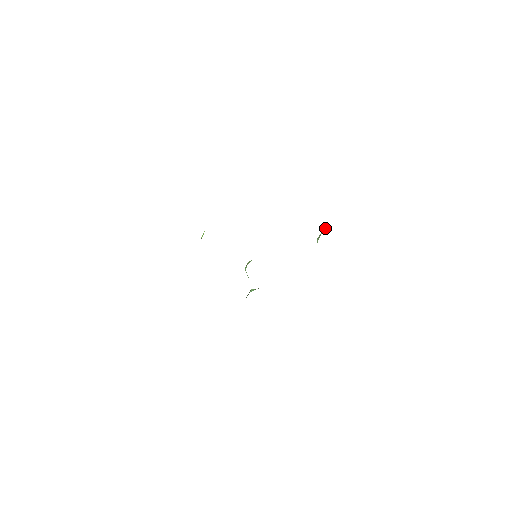
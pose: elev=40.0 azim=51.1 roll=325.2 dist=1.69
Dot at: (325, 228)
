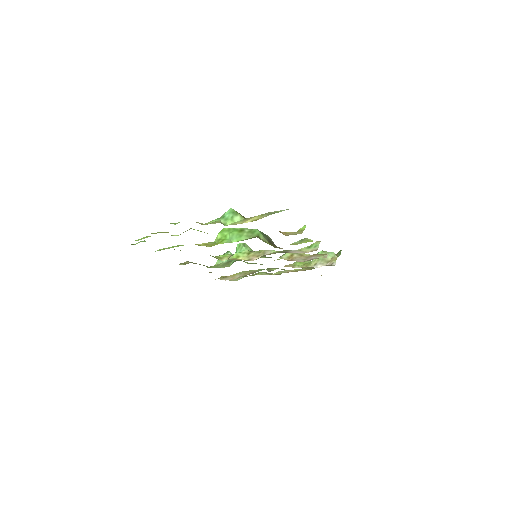
Dot at: (334, 255)
